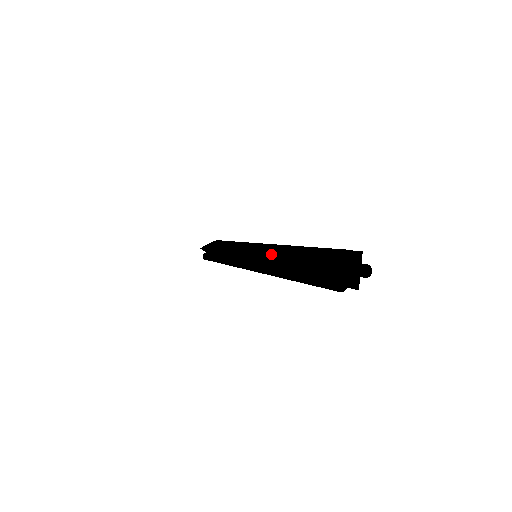
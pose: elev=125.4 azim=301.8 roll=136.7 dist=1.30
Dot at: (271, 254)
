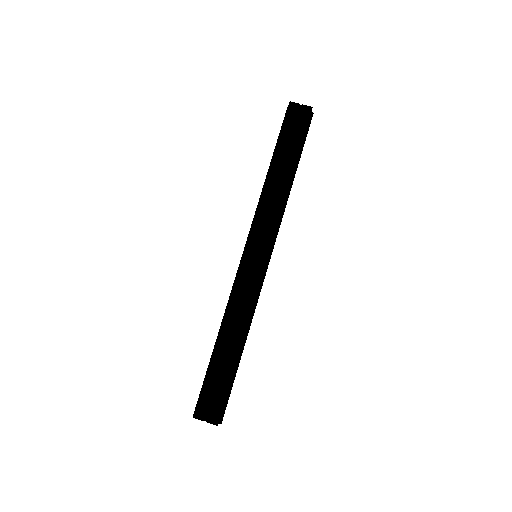
Dot at: (229, 314)
